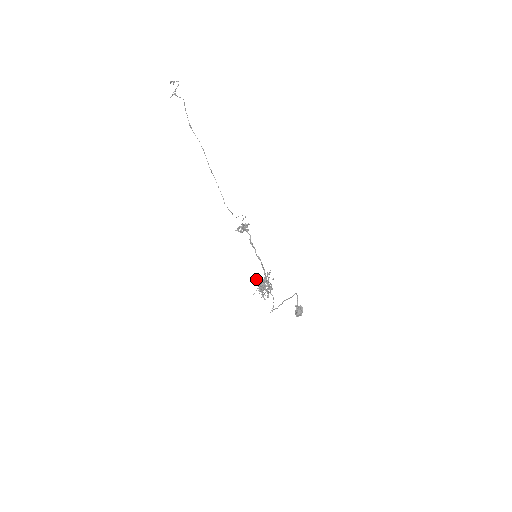
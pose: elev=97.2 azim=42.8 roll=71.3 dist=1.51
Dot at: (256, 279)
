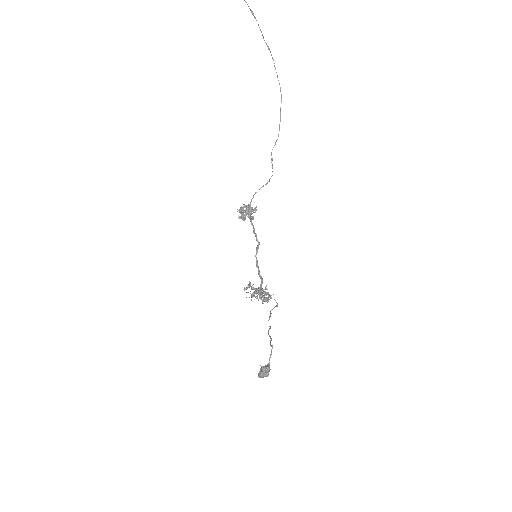
Dot at: (245, 288)
